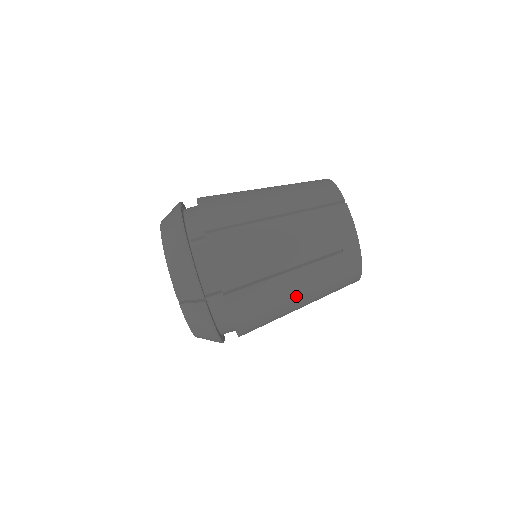
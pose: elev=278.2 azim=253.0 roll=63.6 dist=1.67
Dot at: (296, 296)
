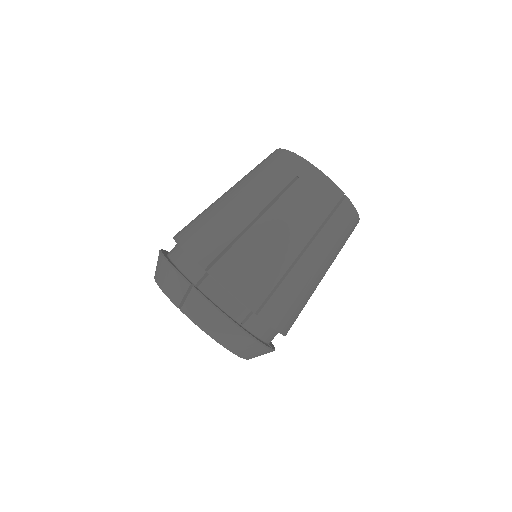
Dot at: occluded
